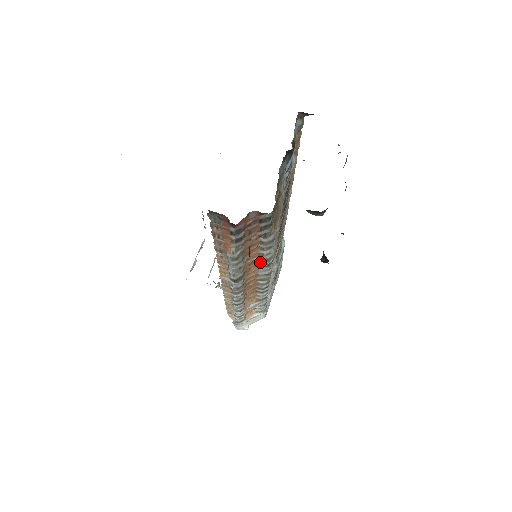
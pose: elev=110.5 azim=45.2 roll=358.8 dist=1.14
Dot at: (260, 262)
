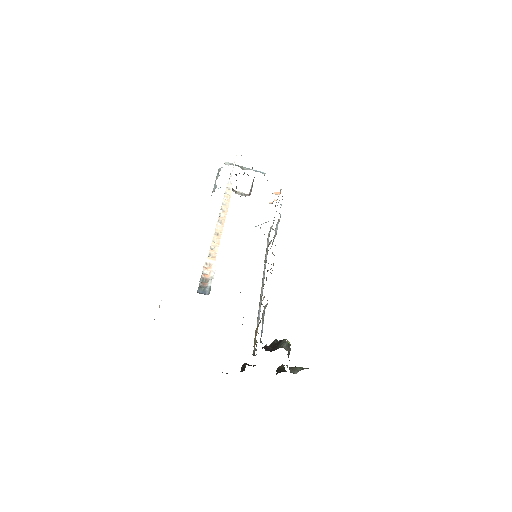
Dot at: occluded
